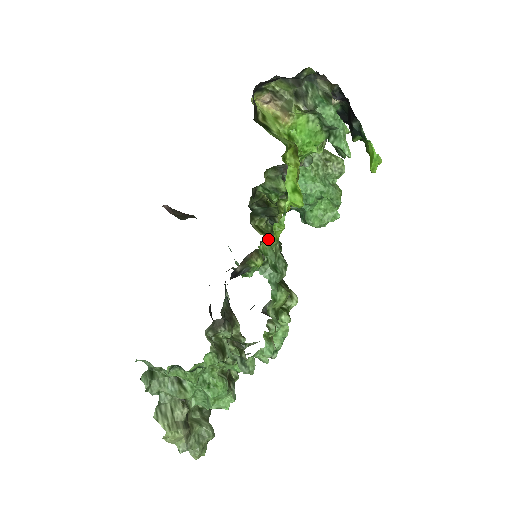
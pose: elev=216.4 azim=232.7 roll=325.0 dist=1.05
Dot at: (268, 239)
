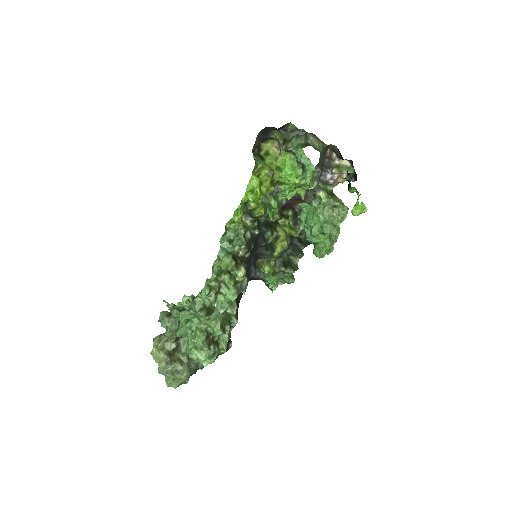
Dot at: (236, 224)
